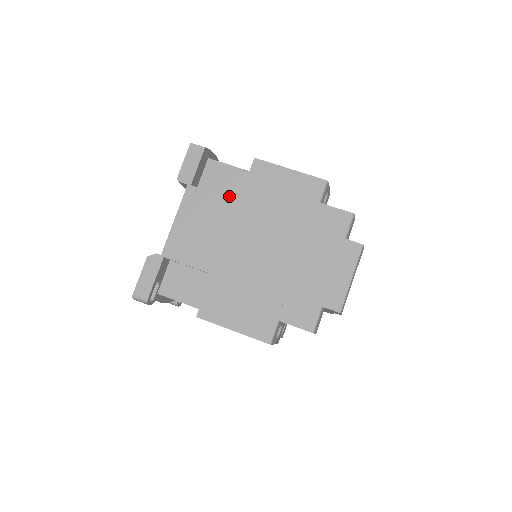
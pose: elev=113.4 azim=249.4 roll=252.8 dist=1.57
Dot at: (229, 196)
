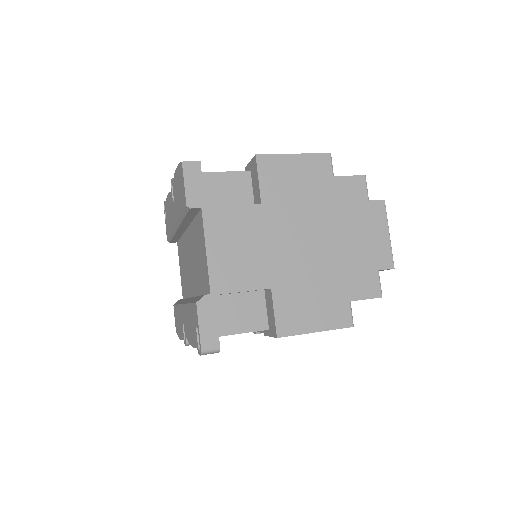
Dot at: (238, 204)
